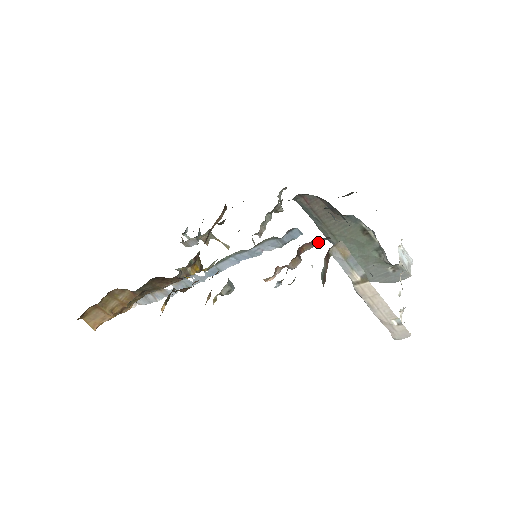
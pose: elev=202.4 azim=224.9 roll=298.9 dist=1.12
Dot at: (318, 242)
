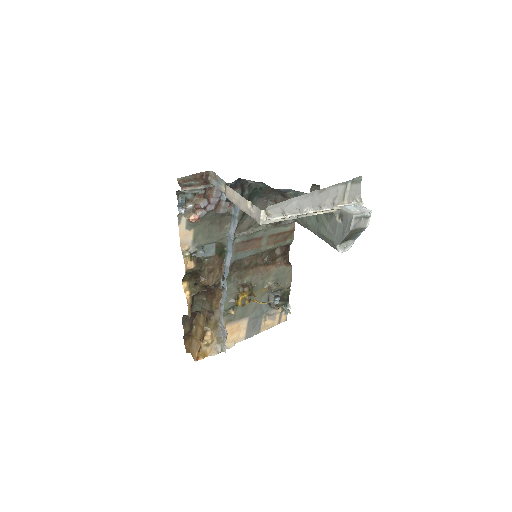
Dot at: occluded
